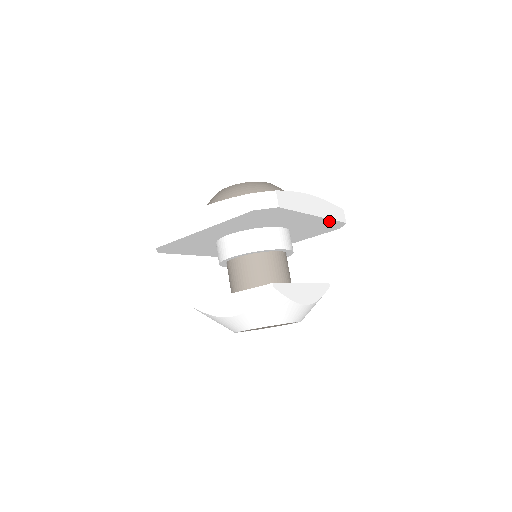
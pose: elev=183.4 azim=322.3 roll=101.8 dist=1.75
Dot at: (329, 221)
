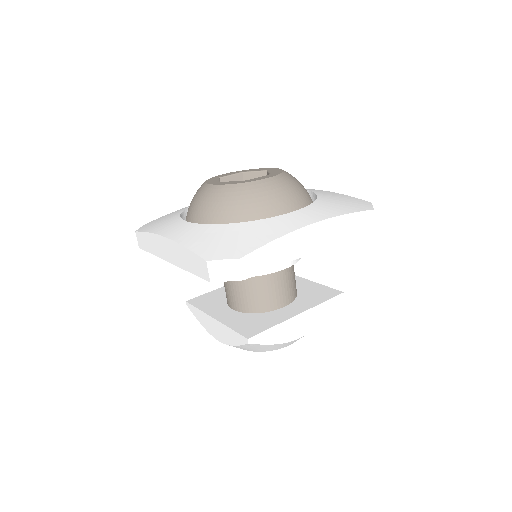
Dot at: occluded
